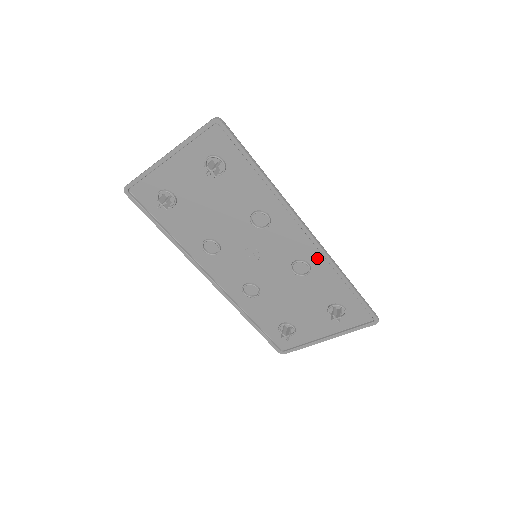
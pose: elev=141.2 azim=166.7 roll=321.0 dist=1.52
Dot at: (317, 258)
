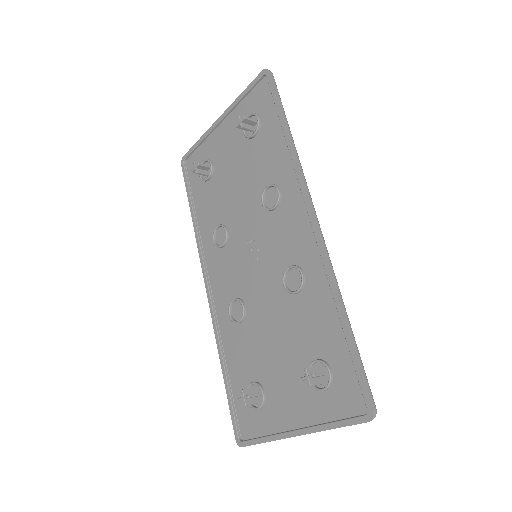
Dot at: (315, 265)
